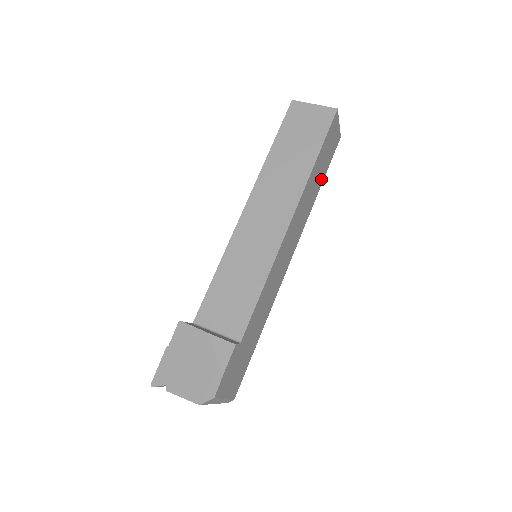
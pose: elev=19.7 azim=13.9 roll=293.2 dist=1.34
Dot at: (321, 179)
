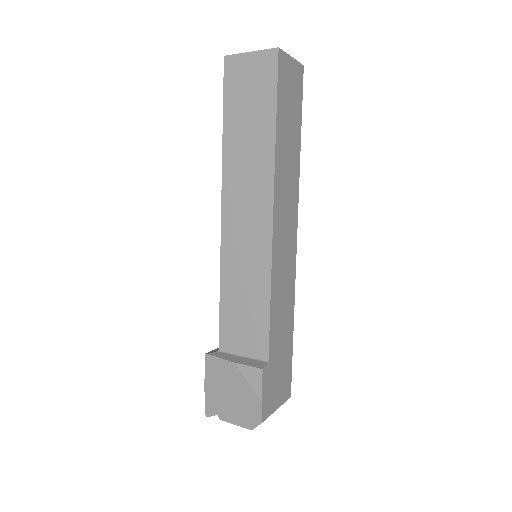
Dot at: (297, 134)
